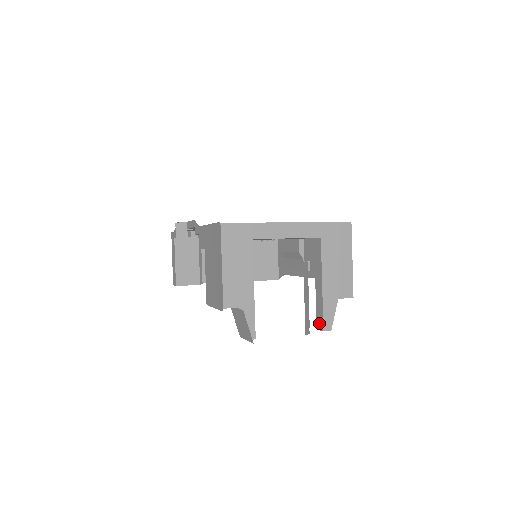
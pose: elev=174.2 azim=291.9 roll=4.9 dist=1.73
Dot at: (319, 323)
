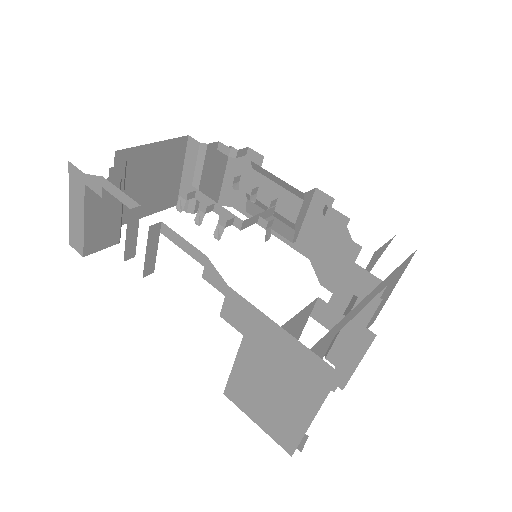
Dot at: (334, 358)
